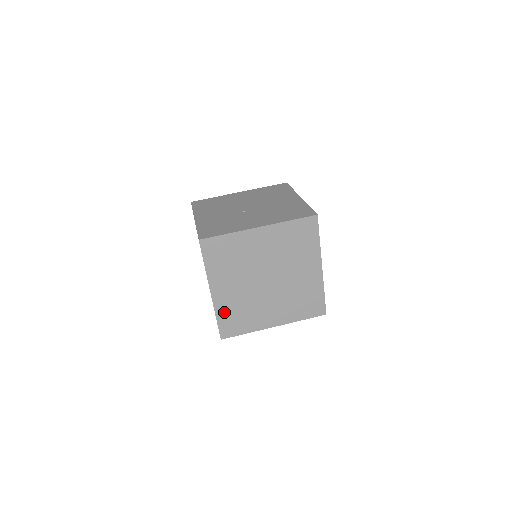
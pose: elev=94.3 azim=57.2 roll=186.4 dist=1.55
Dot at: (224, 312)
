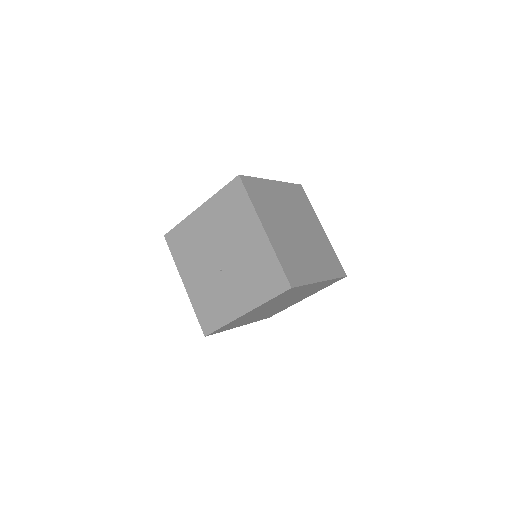
Dot at: (259, 319)
